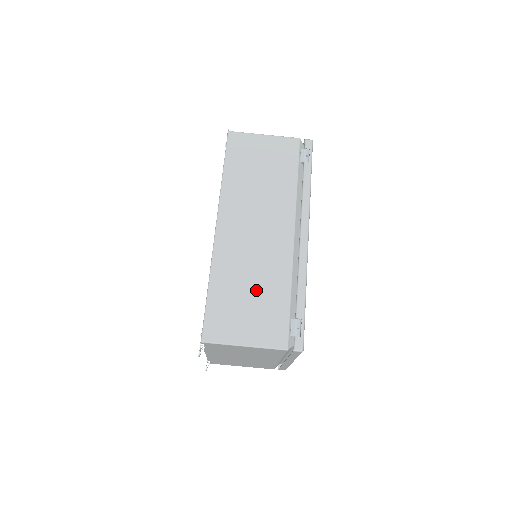
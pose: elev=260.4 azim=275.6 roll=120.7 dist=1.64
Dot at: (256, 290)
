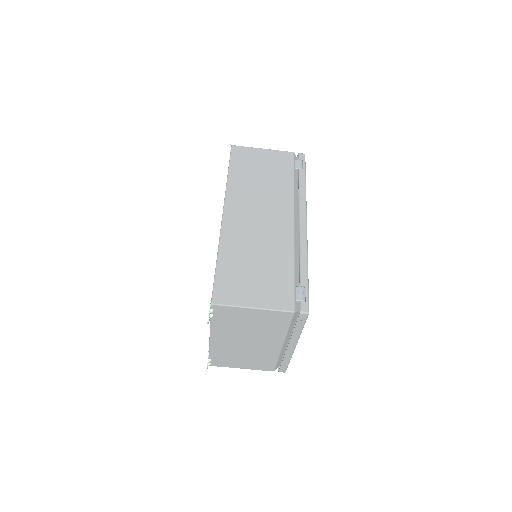
Dot at: (262, 263)
